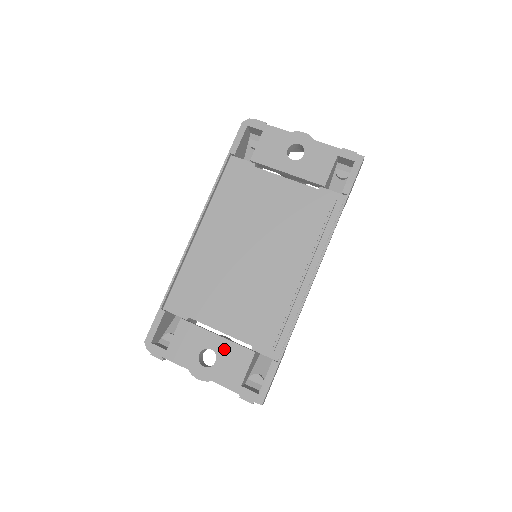
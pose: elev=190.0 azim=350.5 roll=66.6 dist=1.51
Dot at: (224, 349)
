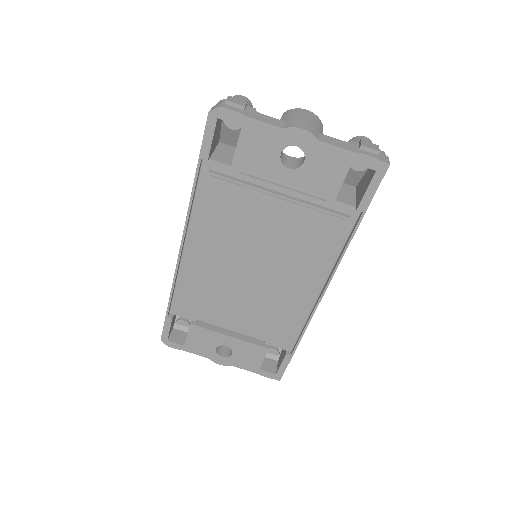
Dot at: (238, 346)
